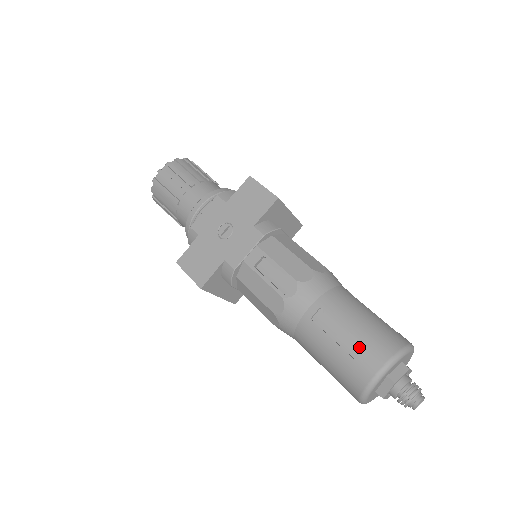
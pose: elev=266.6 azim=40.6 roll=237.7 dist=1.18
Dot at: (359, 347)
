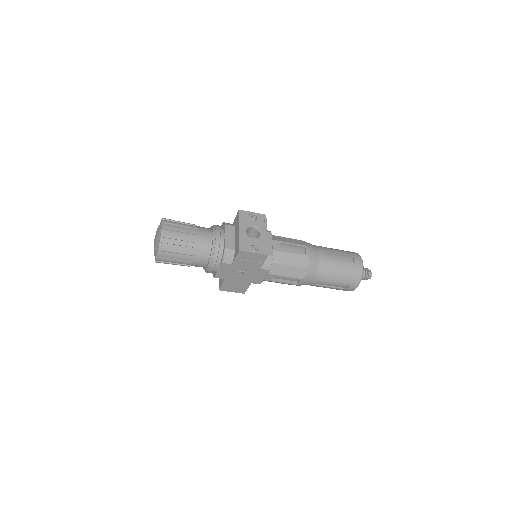
Dot at: (342, 285)
